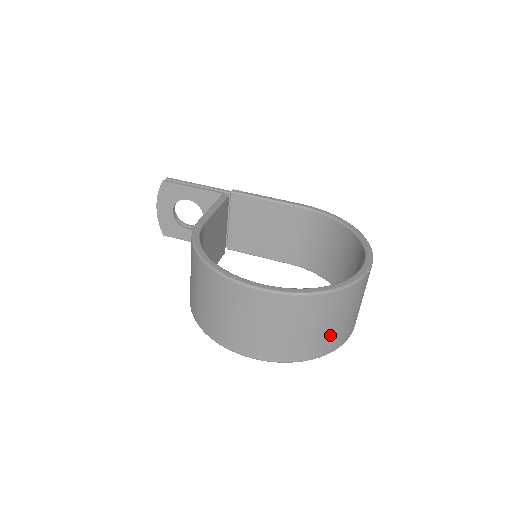
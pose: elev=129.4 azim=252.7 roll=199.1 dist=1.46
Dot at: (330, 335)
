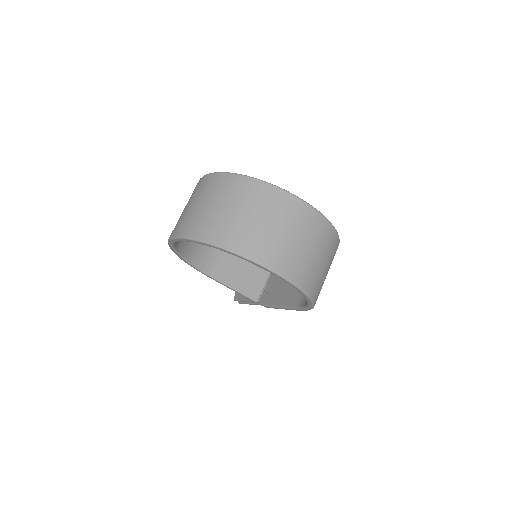
Dot at: (230, 223)
